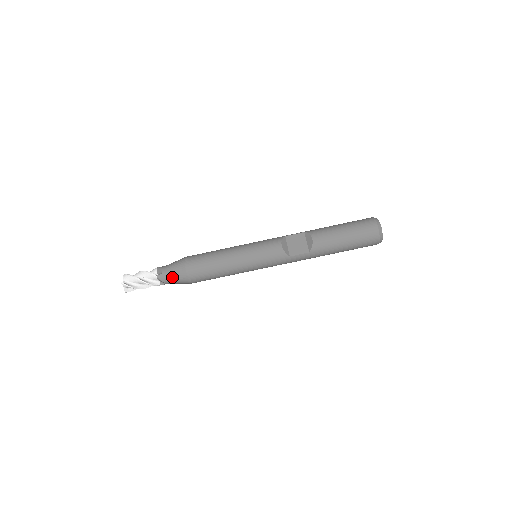
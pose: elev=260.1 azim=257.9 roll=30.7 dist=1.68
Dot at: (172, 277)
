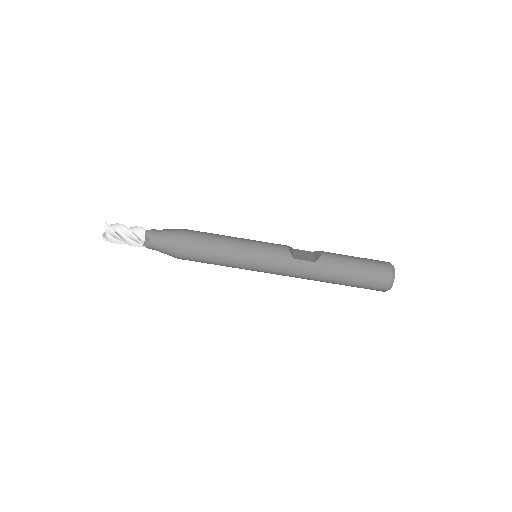
Dot at: (162, 235)
